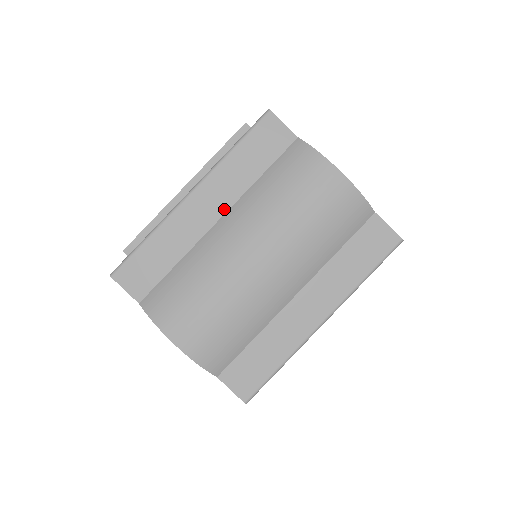
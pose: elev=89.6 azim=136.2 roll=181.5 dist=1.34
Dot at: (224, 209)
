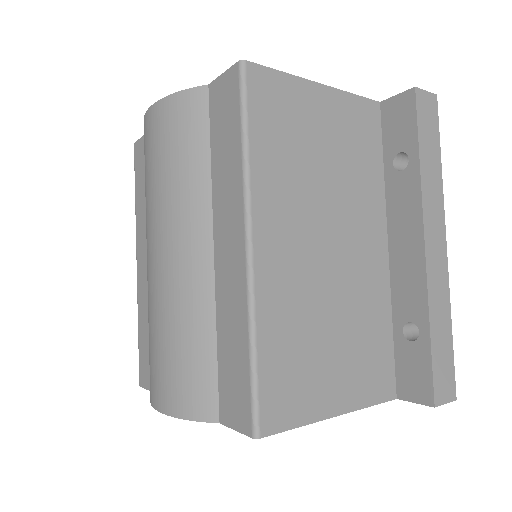
Dot at: occluded
